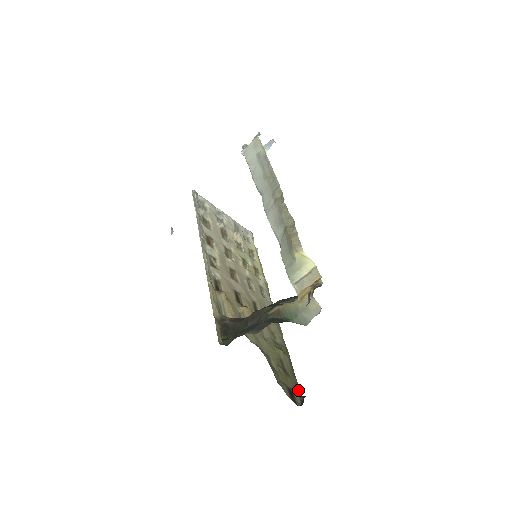
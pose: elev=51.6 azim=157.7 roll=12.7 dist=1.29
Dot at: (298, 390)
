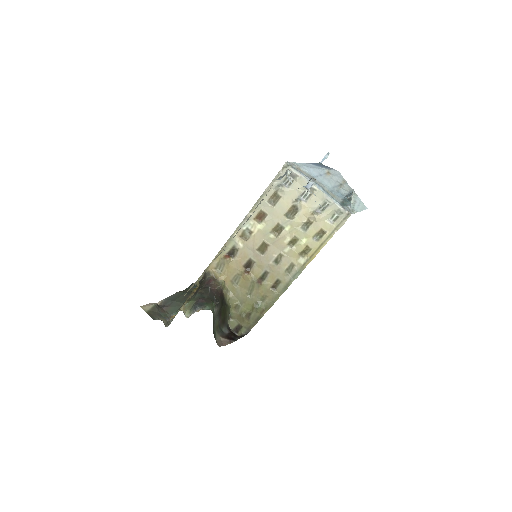
Dot at: (248, 330)
